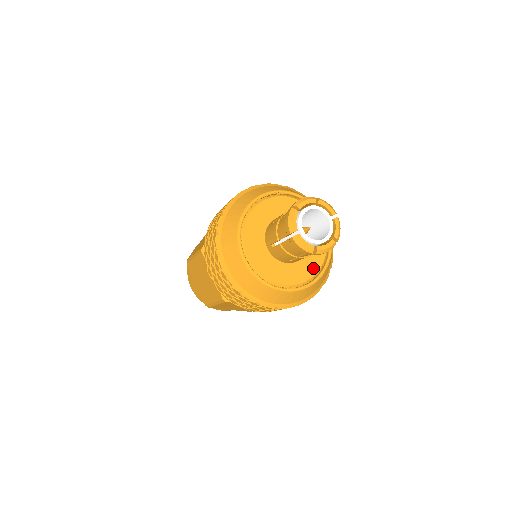
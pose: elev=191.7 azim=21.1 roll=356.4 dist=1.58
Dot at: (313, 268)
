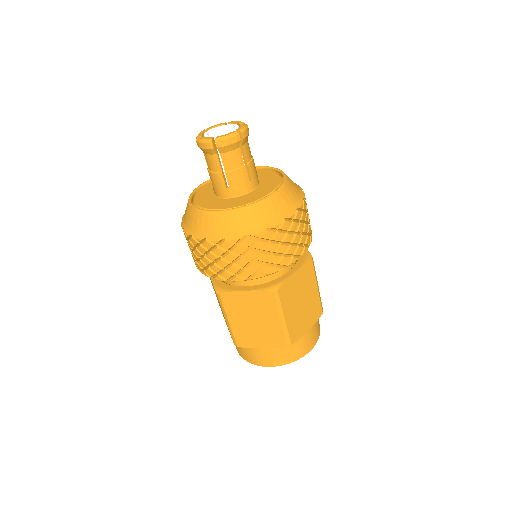
Dot at: (260, 195)
